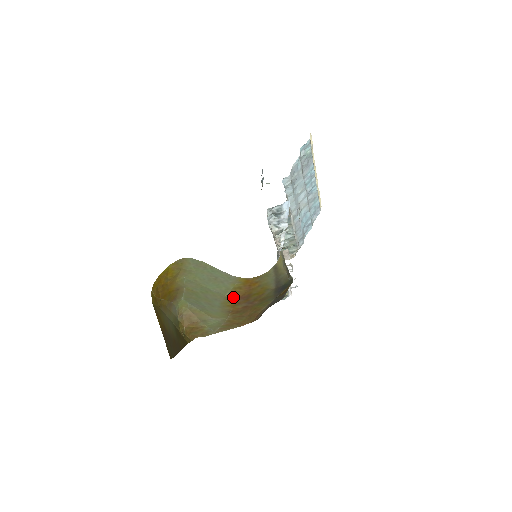
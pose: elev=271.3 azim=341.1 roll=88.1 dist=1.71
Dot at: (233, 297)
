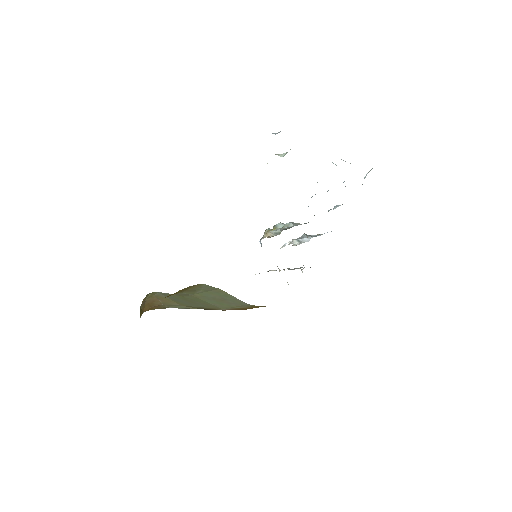
Dot at: (229, 309)
